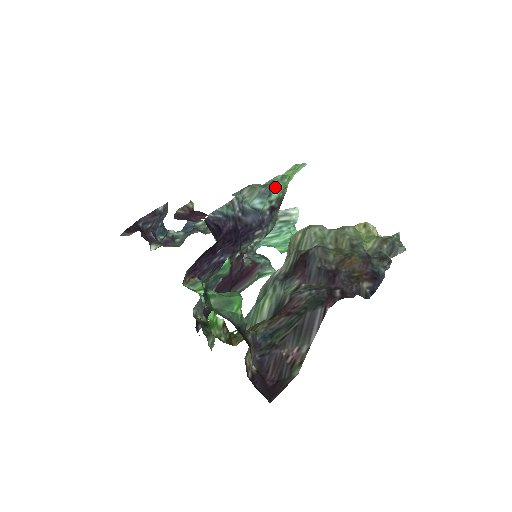
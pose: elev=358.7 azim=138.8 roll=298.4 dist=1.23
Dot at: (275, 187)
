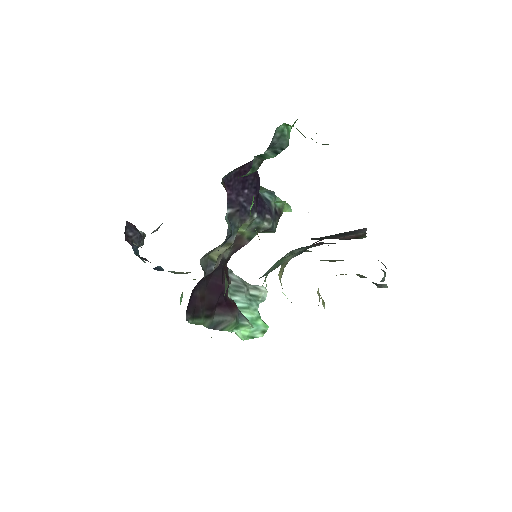
Dot at: (277, 198)
